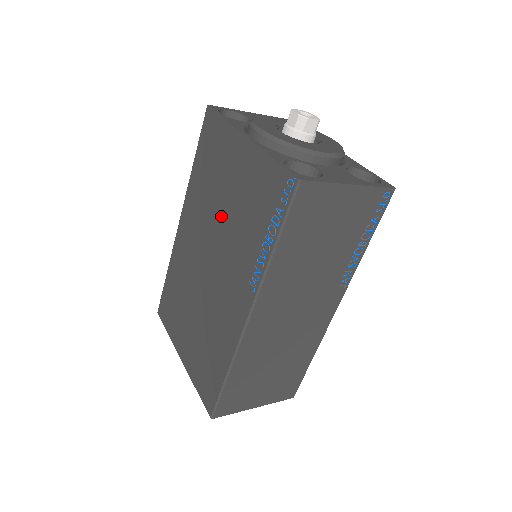
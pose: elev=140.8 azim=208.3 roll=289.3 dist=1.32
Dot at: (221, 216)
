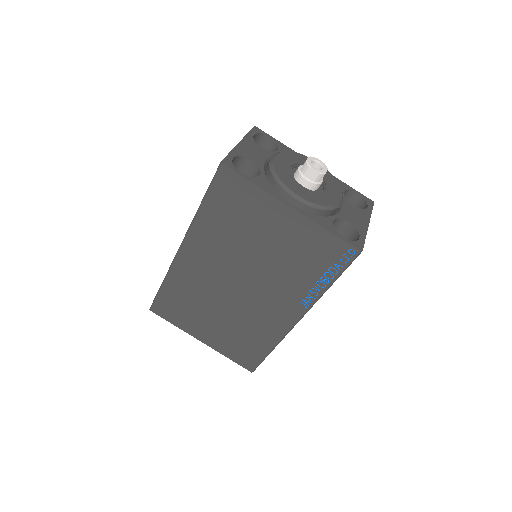
Dot at: (256, 256)
